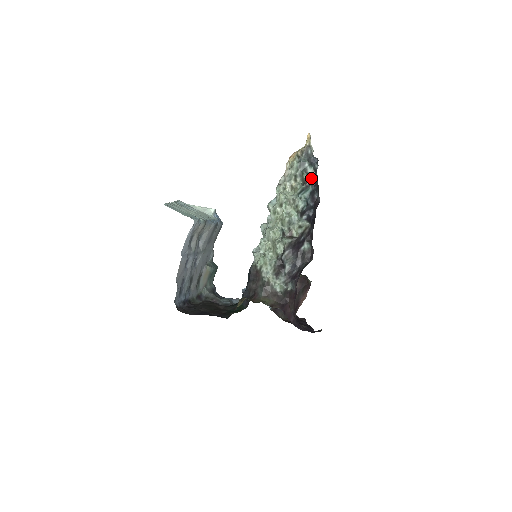
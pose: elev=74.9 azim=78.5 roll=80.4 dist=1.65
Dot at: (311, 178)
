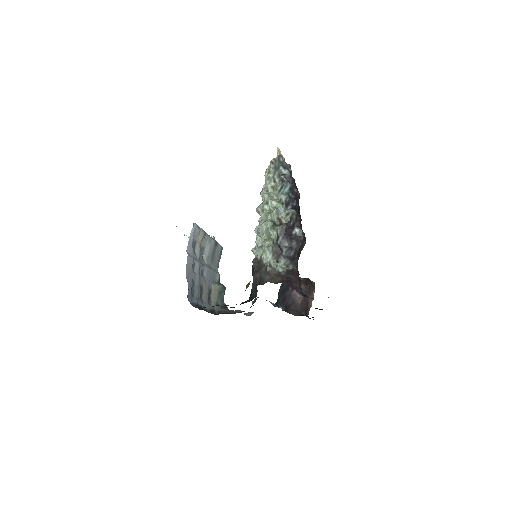
Dot at: (287, 177)
